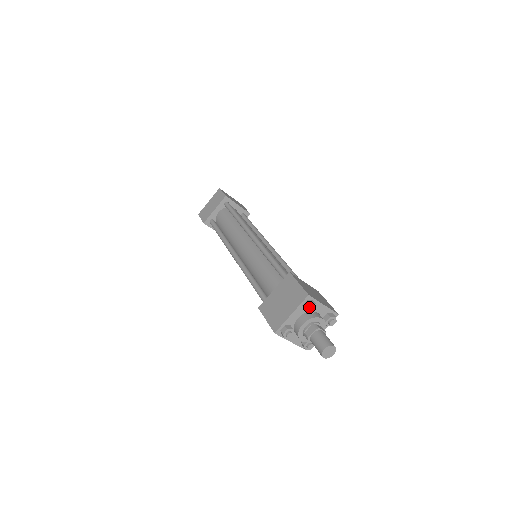
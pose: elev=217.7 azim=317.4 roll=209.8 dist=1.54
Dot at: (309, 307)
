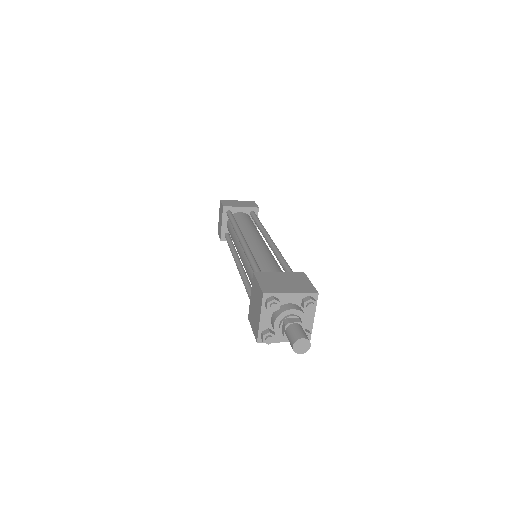
Dot at: (269, 305)
